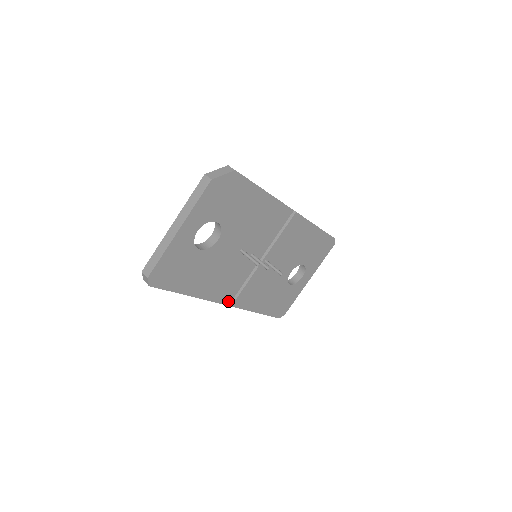
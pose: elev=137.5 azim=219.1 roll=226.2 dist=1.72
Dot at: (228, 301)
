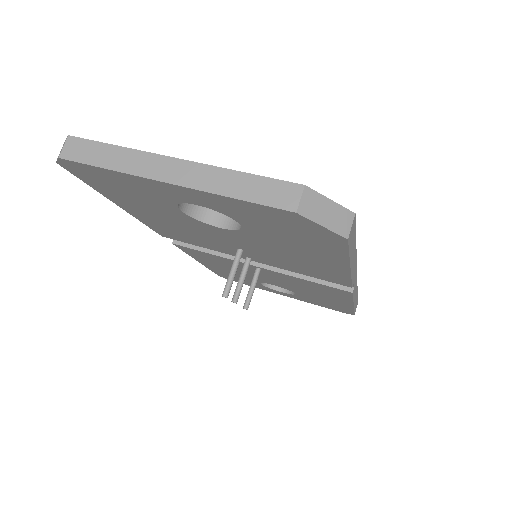
Dot at: occluded
